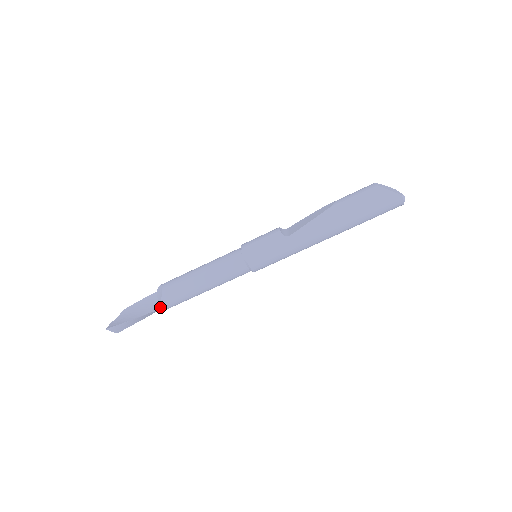
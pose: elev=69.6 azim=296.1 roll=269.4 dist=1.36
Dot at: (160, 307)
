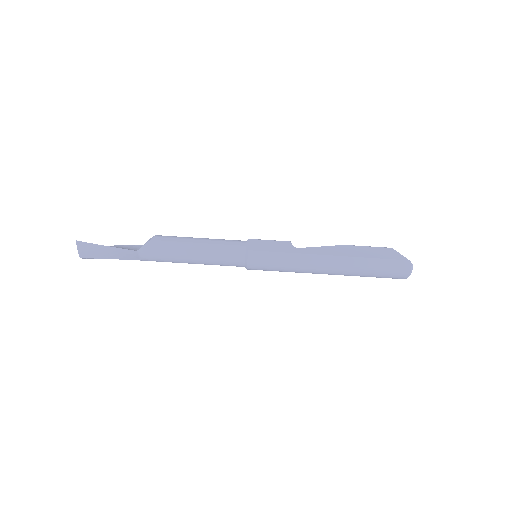
Dot at: (141, 249)
